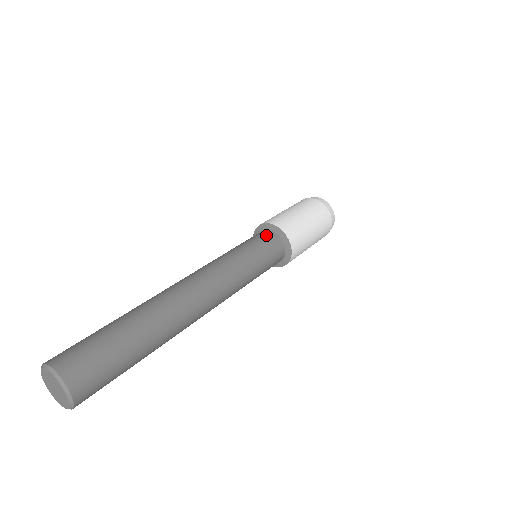
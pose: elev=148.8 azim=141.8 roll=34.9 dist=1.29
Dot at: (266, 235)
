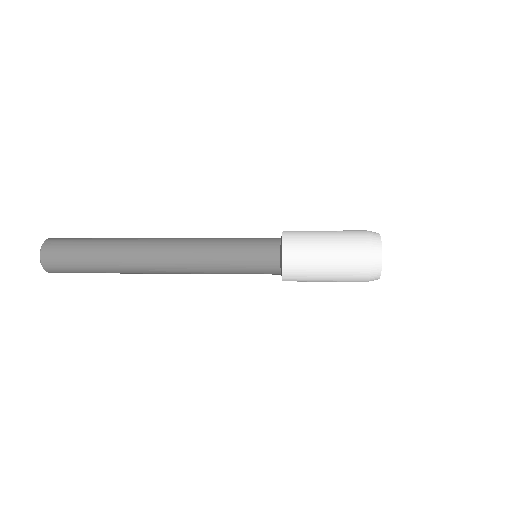
Dot at: (269, 248)
